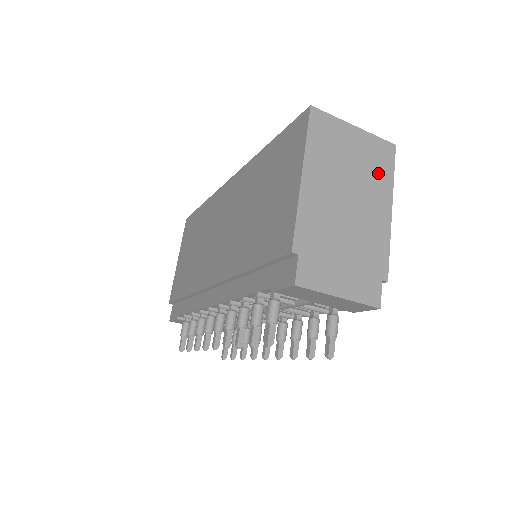
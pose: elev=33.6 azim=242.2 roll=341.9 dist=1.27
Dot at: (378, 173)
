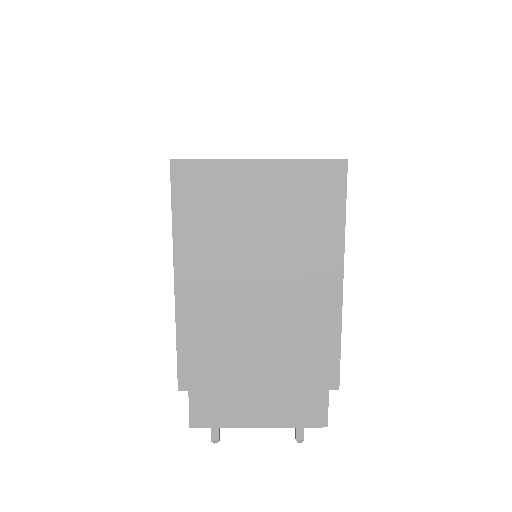
Dot at: (312, 227)
